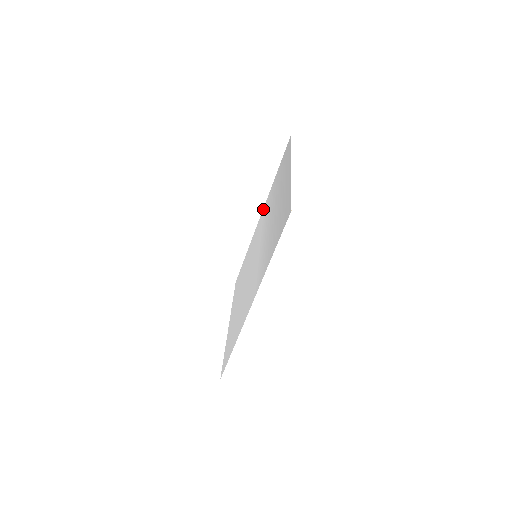
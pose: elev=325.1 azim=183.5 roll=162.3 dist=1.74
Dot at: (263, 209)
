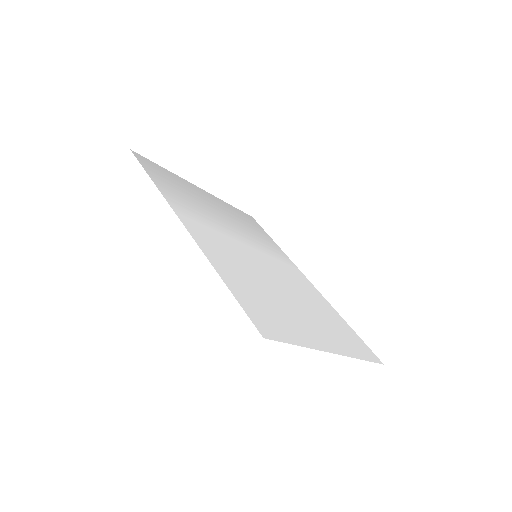
Dot at: occluded
